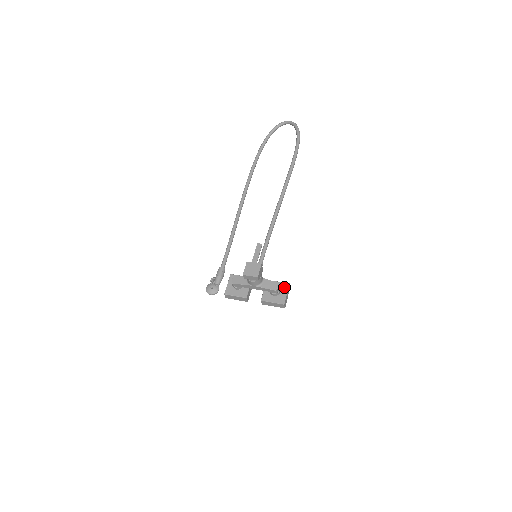
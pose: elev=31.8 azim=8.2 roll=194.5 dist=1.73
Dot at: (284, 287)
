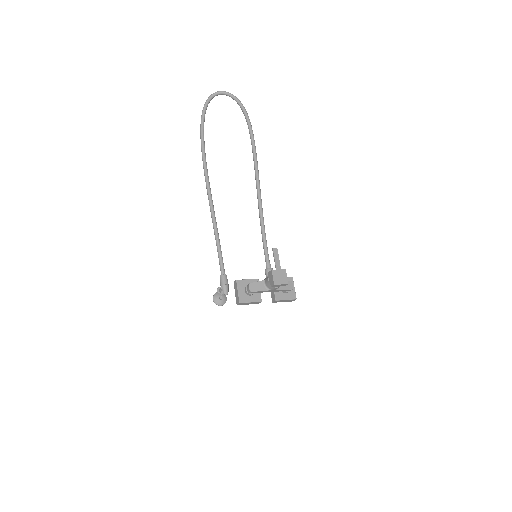
Dot at: occluded
